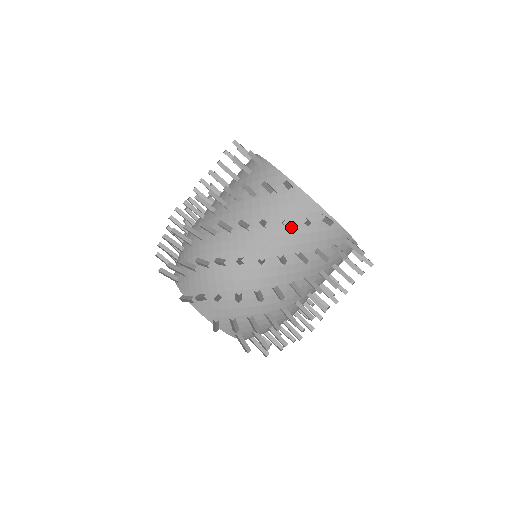
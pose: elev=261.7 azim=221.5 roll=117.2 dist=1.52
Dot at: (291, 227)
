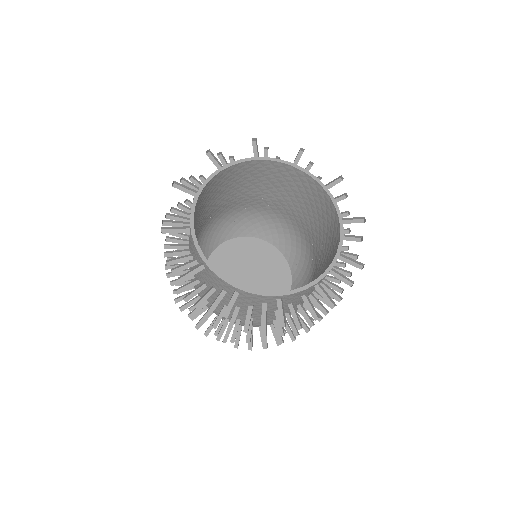
Dot at: (296, 301)
